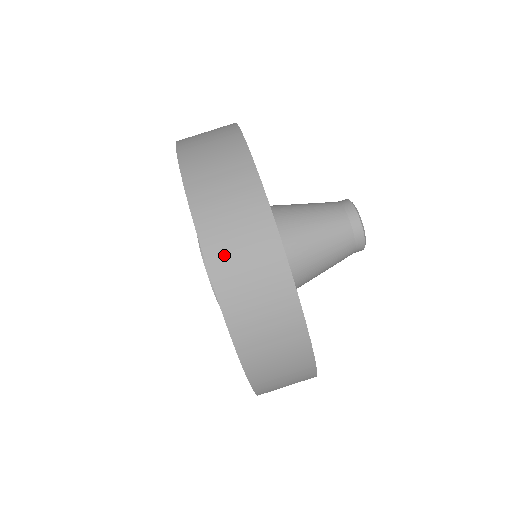
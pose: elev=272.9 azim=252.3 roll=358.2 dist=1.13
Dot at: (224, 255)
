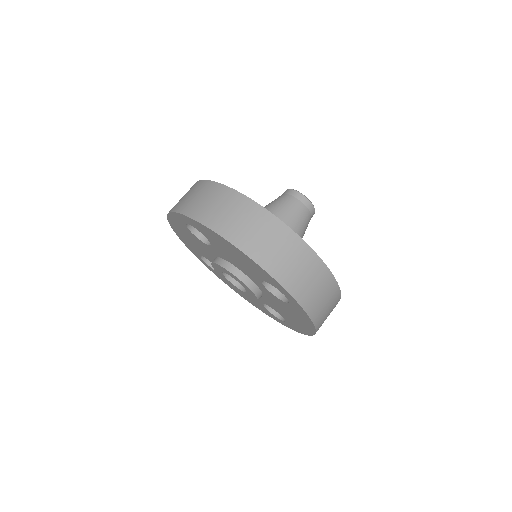
Dot at: (301, 288)
